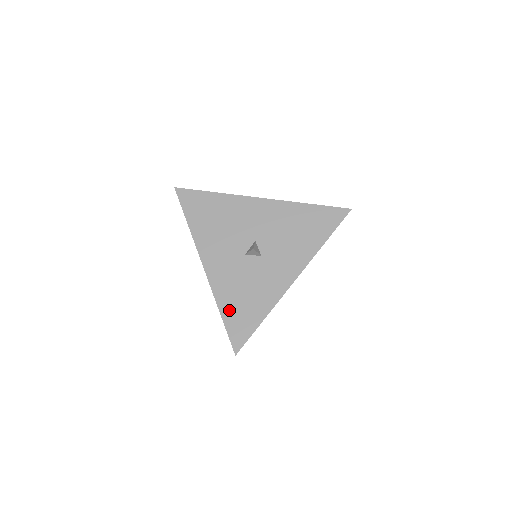
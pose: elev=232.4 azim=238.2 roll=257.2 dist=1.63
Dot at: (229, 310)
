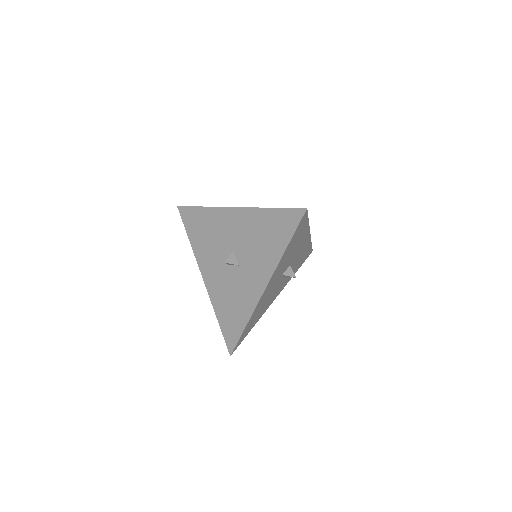
Dot at: (222, 316)
